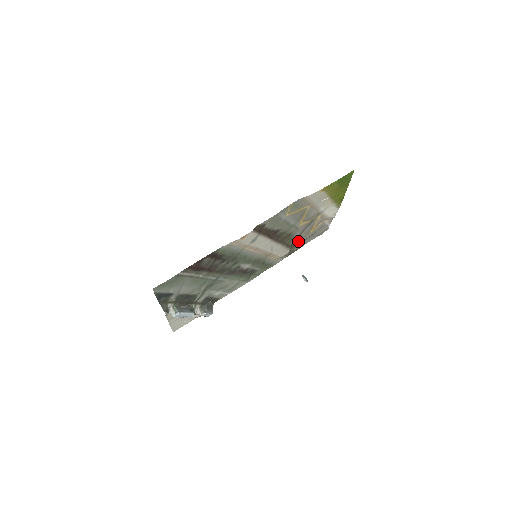
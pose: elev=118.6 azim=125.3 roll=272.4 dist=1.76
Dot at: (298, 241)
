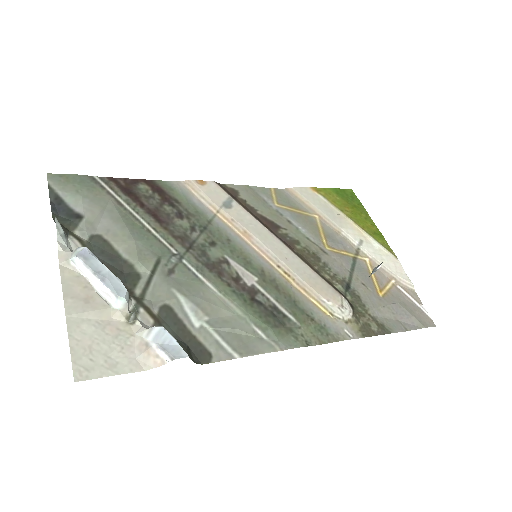
Dot at: (361, 301)
